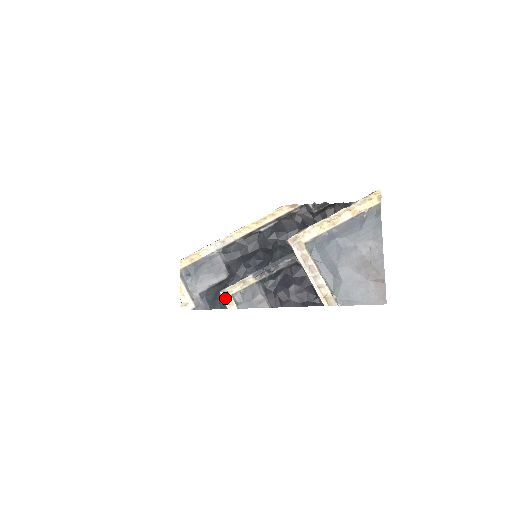
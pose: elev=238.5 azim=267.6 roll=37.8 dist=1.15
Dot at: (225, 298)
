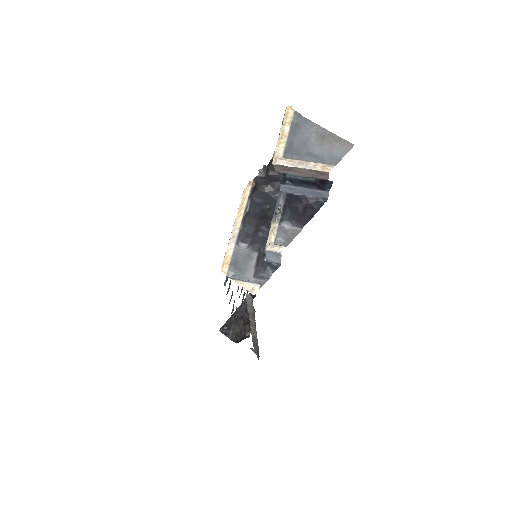
Dot at: (272, 249)
